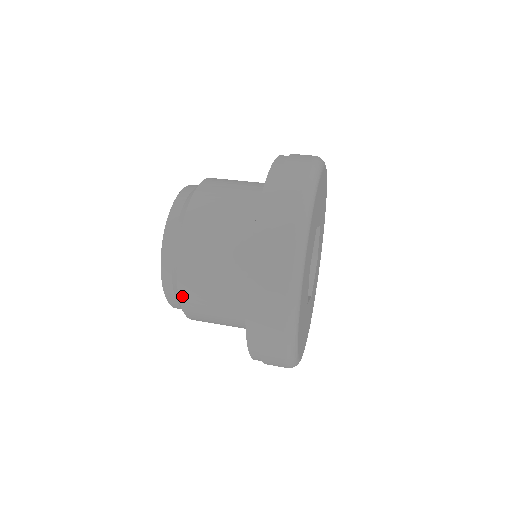
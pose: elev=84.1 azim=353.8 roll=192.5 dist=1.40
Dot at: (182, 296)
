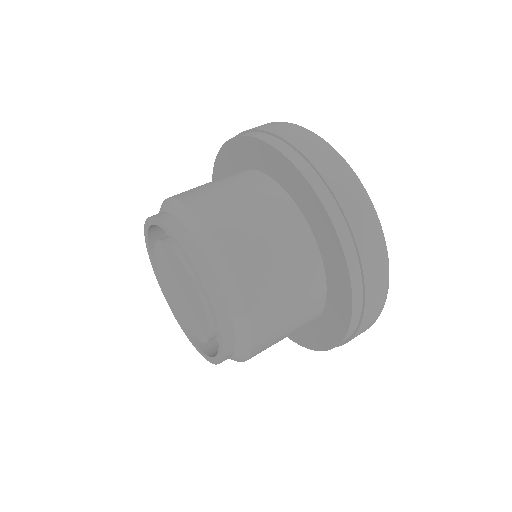
Dot at: occluded
